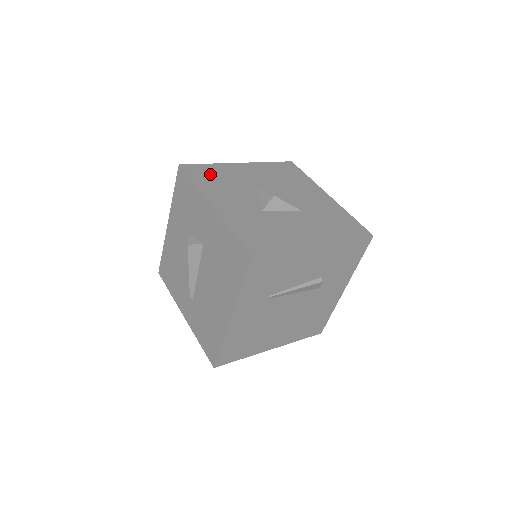
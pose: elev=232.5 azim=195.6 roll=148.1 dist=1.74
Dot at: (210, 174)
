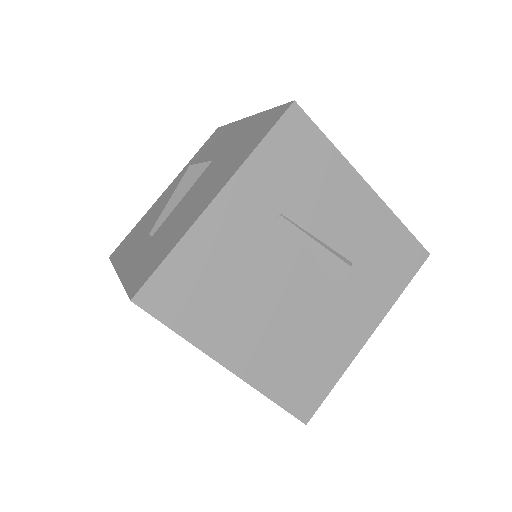
Dot at: occluded
